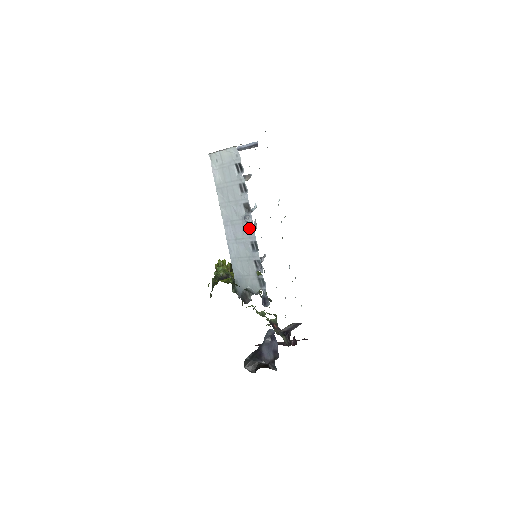
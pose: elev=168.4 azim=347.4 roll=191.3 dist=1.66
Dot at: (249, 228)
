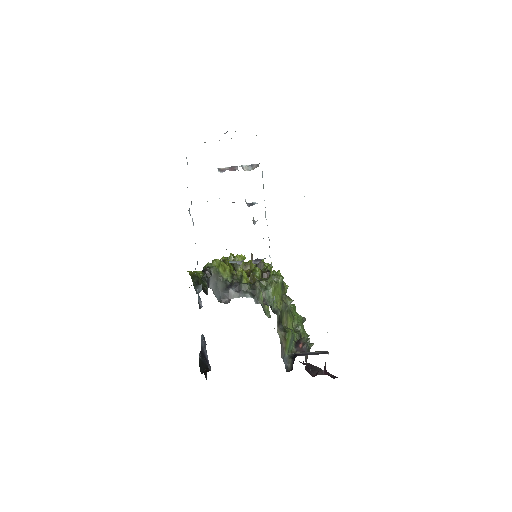
Dot at: (193, 222)
